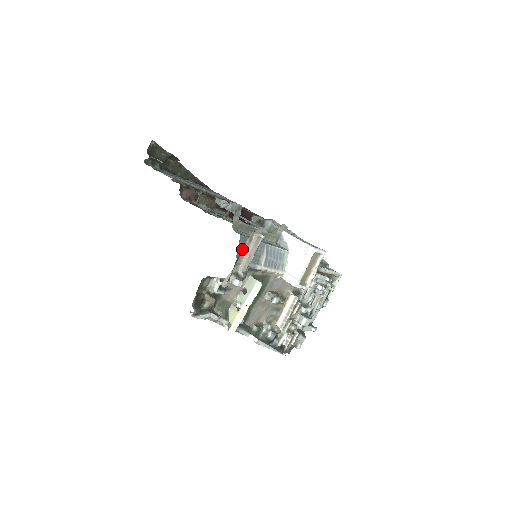
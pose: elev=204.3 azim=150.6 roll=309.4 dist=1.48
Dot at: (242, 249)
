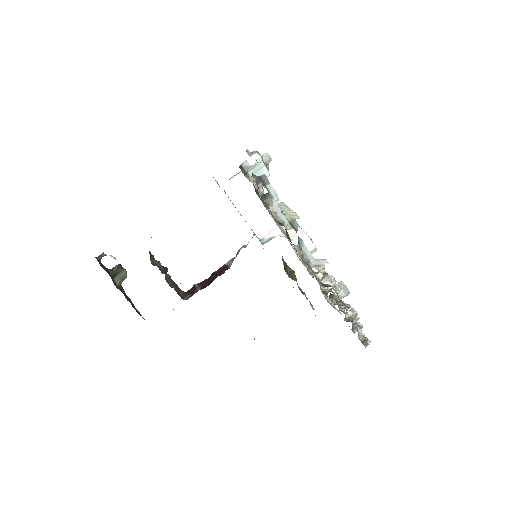
Dot at: occluded
